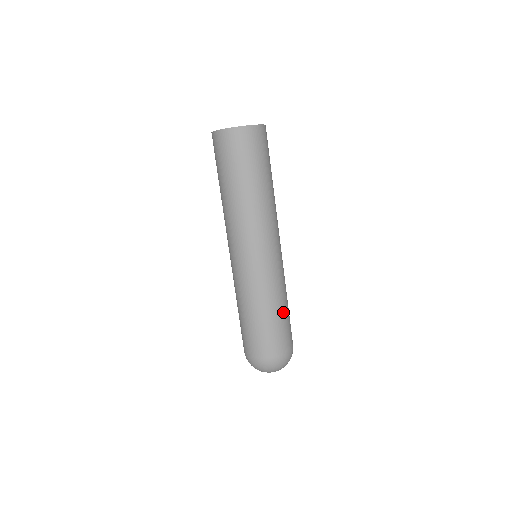
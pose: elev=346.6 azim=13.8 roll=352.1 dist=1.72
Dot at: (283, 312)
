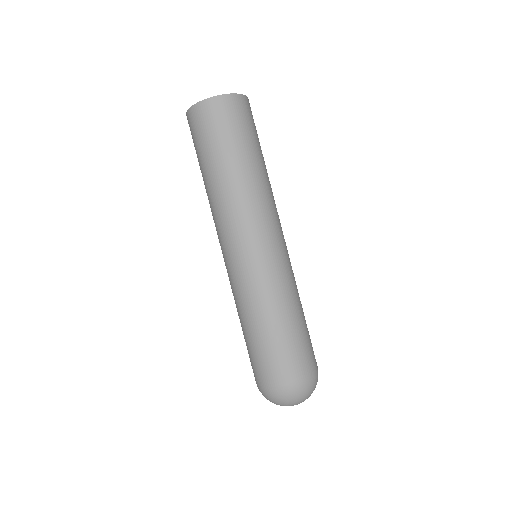
Dot at: occluded
